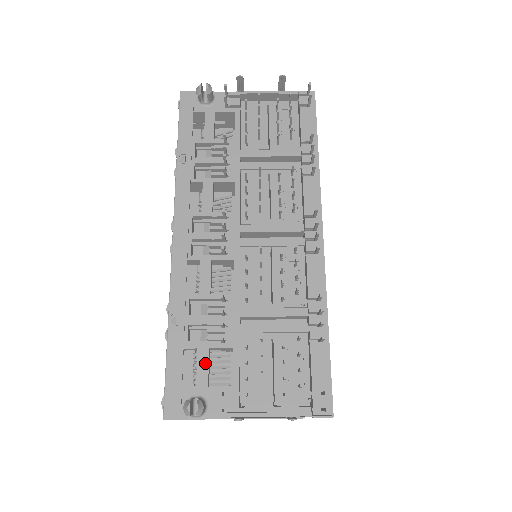
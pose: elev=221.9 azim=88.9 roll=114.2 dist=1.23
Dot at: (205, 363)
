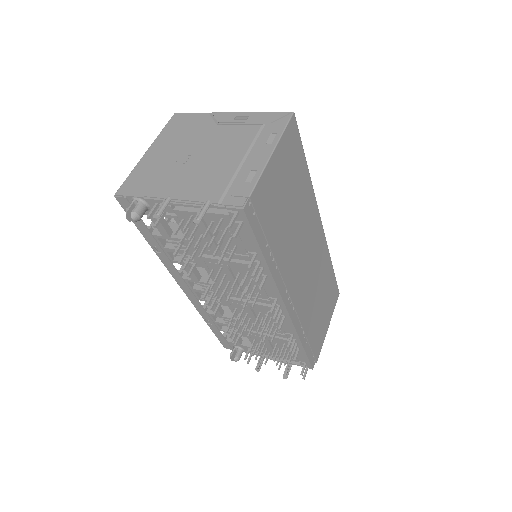
Dot at: (235, 338)
